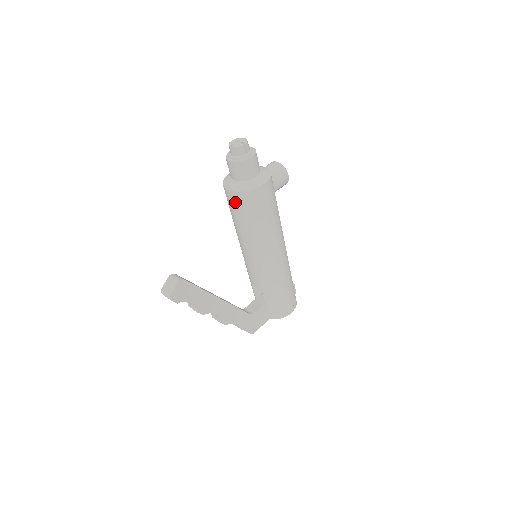
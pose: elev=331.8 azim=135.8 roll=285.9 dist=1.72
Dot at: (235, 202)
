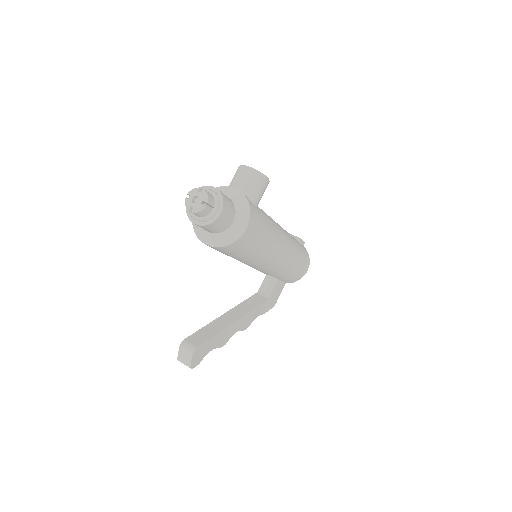
Dot at: (218, 250)
